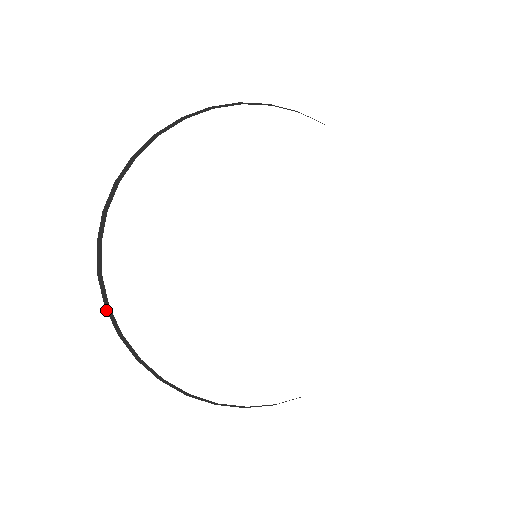
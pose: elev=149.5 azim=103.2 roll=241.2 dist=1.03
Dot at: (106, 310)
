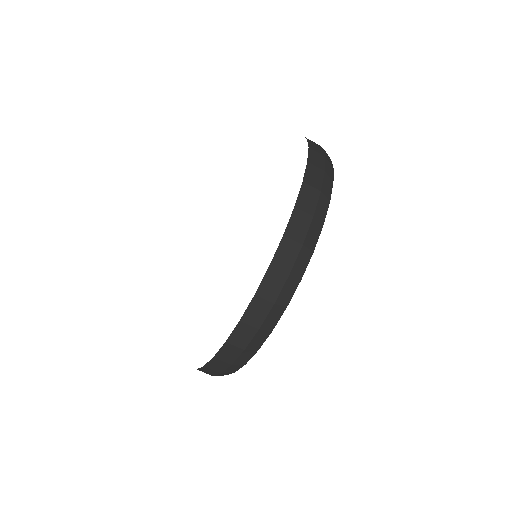
Dot at: occluded
